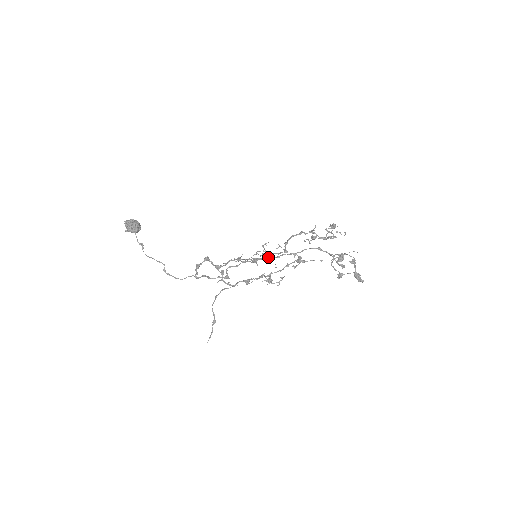
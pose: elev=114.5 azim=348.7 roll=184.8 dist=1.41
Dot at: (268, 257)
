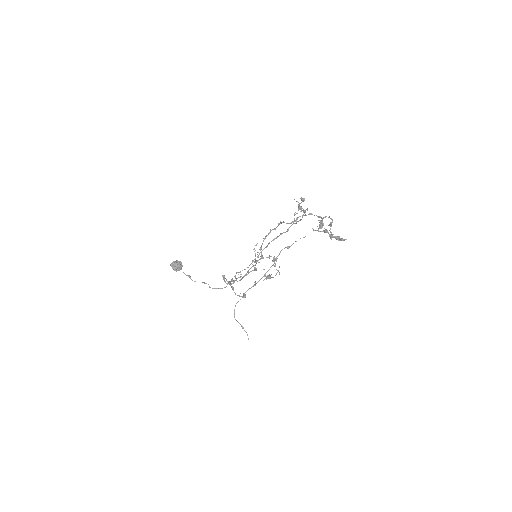
Dot at: occluded
